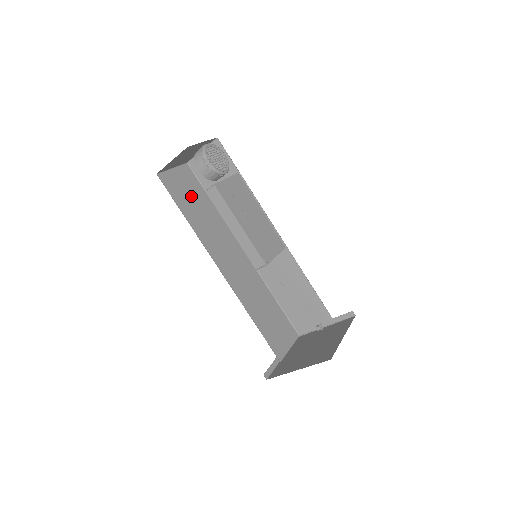
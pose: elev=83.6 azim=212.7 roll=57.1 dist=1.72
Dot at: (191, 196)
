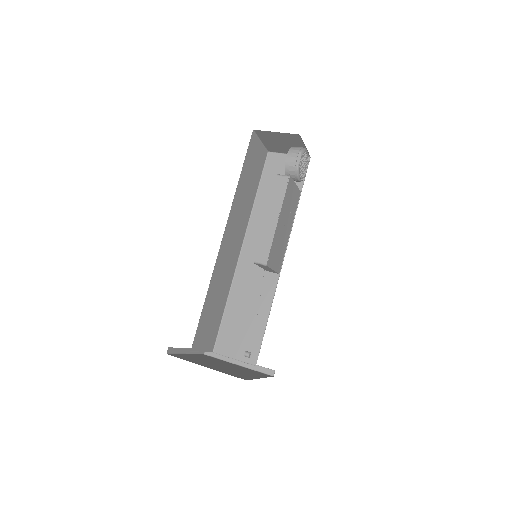
Dot at: (253, 171)
